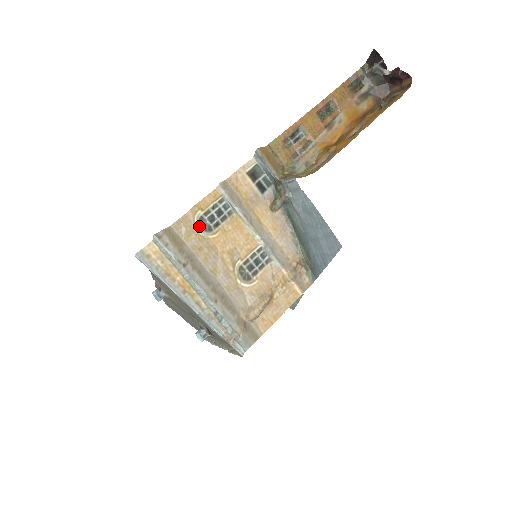
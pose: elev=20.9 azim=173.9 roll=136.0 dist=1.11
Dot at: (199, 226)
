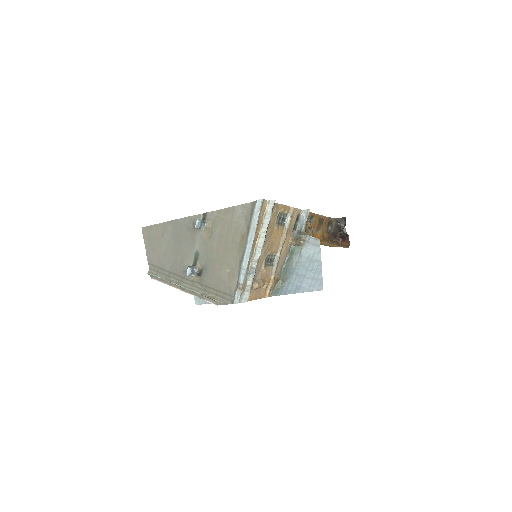
Dot at: (277, 216)
